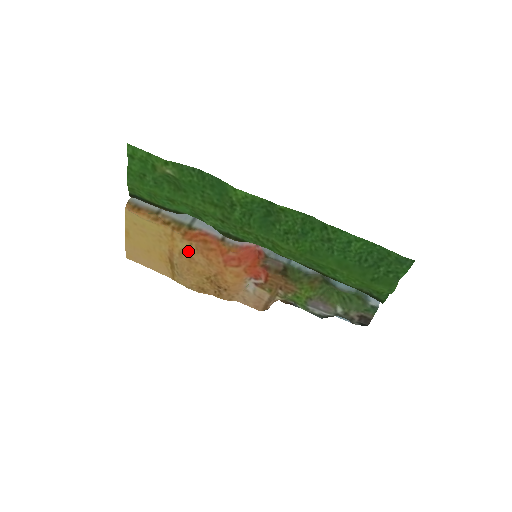
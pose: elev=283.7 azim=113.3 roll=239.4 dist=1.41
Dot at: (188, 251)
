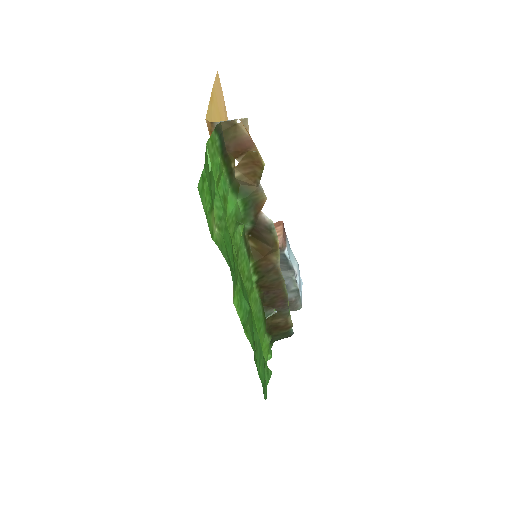
Dot at: occluded
